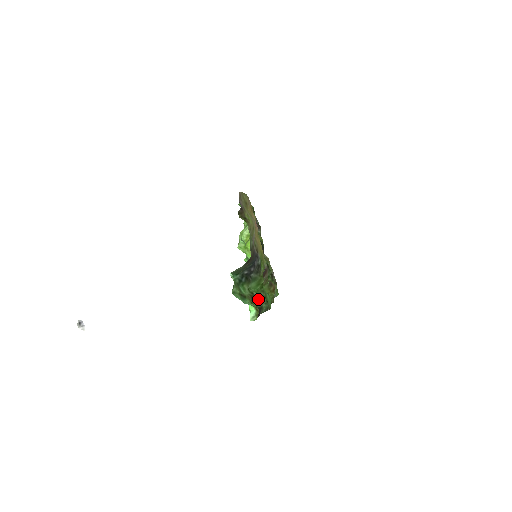
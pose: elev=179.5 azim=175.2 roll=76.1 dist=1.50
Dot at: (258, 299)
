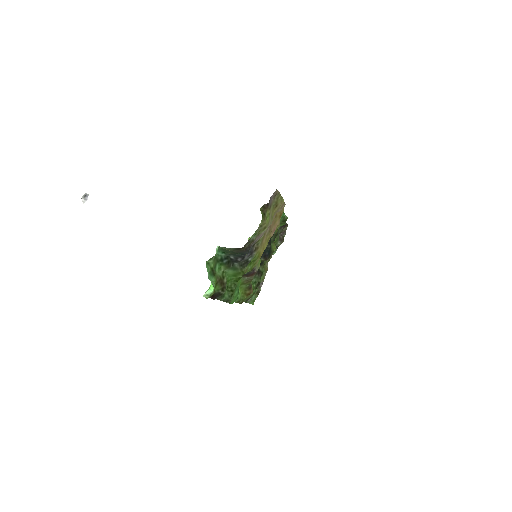
Dot at: (224, 286)
